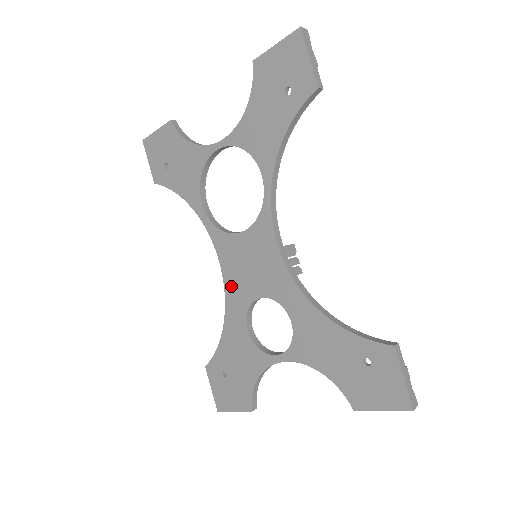
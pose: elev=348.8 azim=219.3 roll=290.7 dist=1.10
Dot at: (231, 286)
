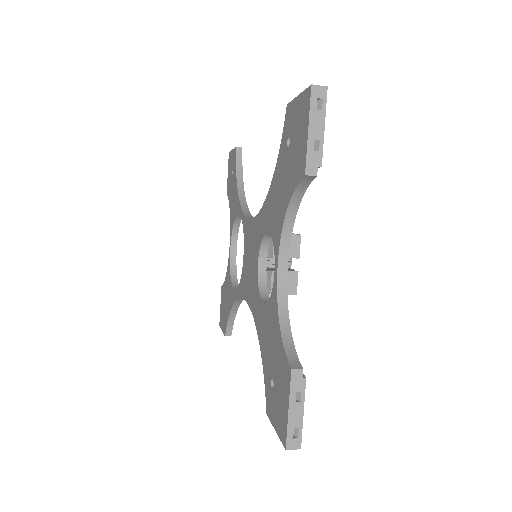
Dot at: (251, 298)
